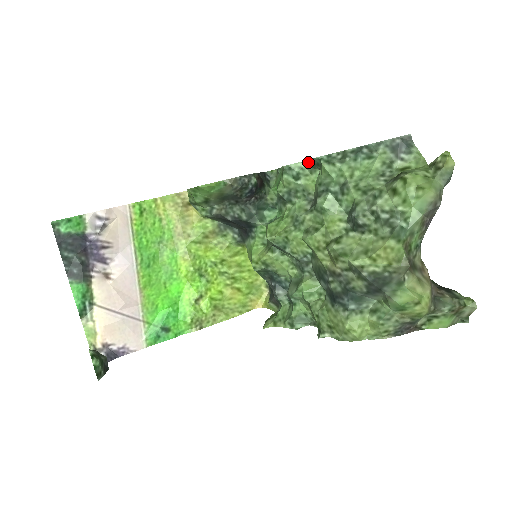
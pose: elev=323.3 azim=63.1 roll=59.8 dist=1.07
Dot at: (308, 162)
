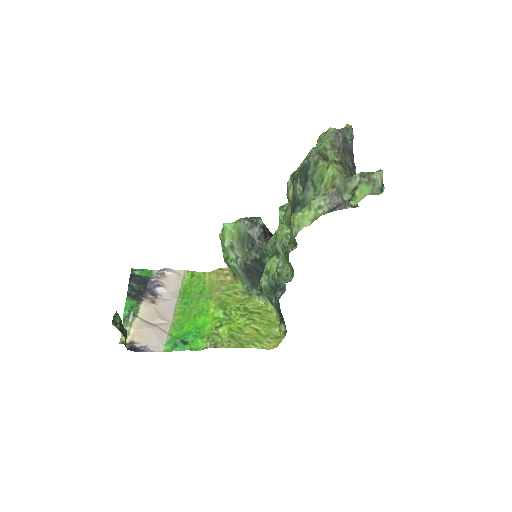
Dot at: occluded
